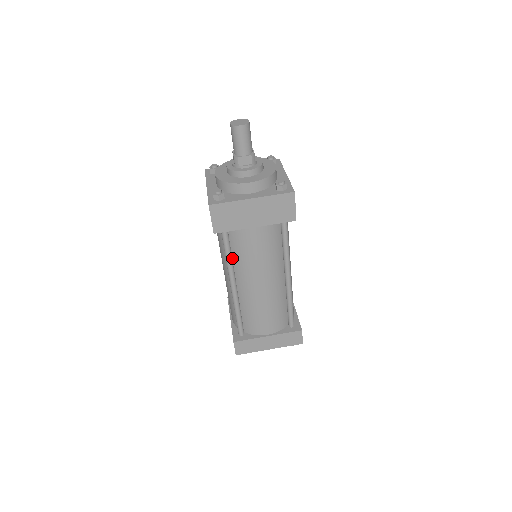
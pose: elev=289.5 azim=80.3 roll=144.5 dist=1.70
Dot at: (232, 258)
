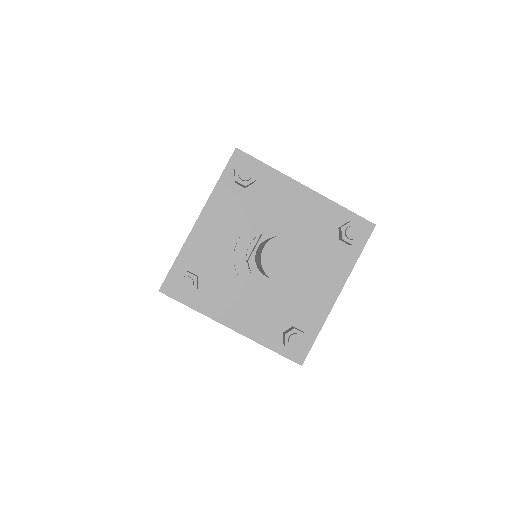
Dot at: occluded
